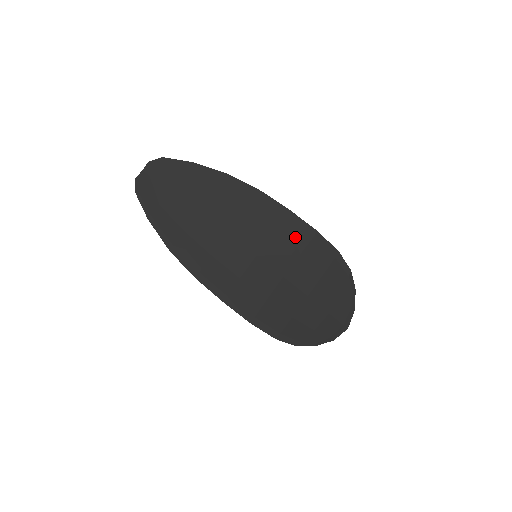
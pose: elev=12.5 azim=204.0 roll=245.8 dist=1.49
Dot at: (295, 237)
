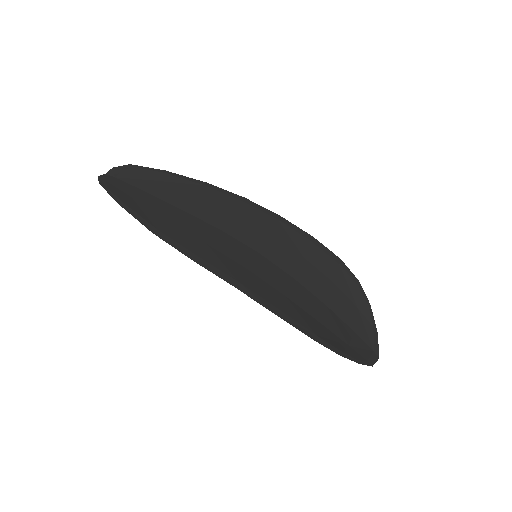
Dot at: (293, 240)
